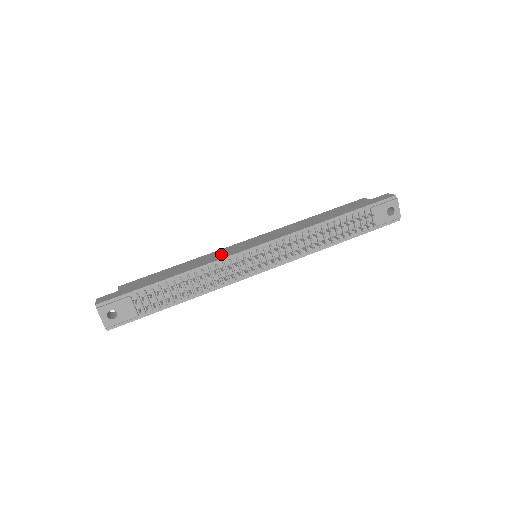
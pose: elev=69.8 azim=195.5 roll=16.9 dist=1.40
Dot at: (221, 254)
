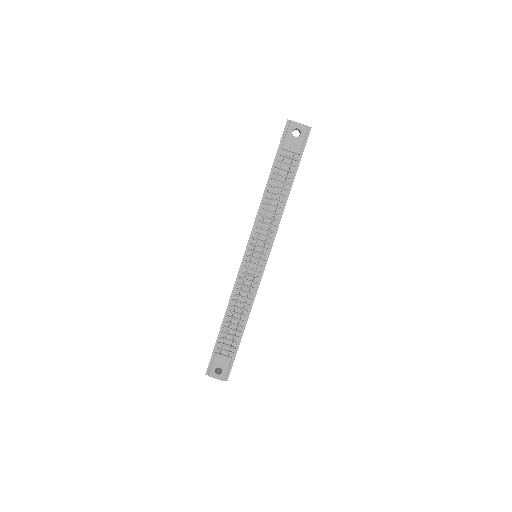
Dot at: occluded
